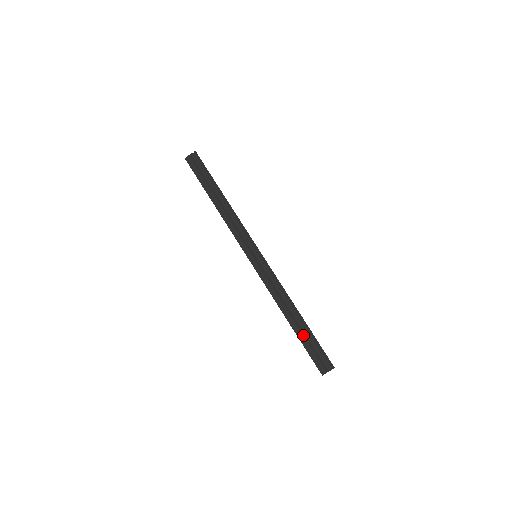
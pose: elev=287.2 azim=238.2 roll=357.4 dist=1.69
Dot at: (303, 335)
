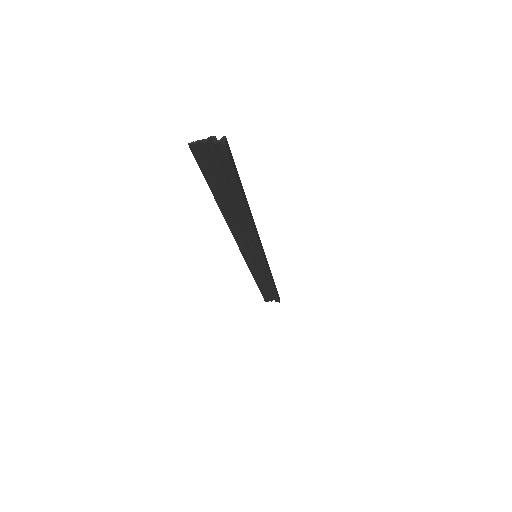
Dot at: (224, 191)
